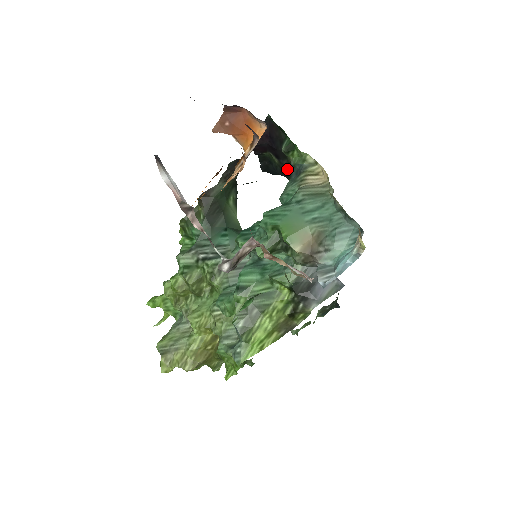
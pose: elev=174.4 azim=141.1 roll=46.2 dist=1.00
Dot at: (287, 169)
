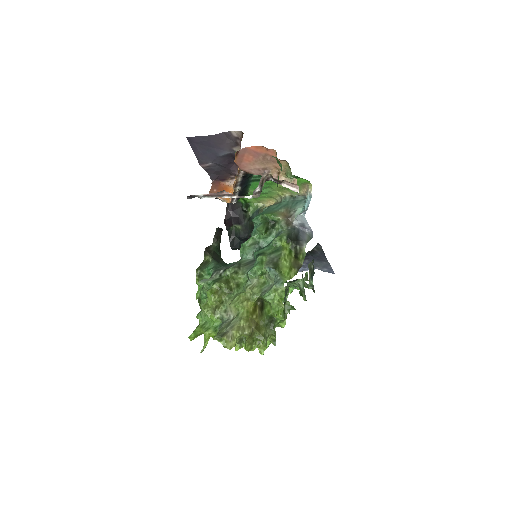
Dot at: (248, 226)
